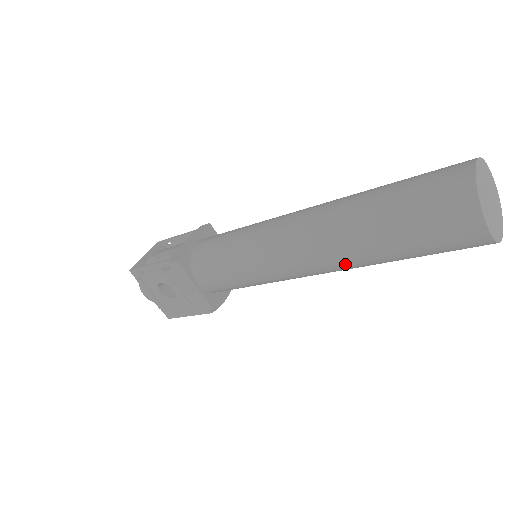
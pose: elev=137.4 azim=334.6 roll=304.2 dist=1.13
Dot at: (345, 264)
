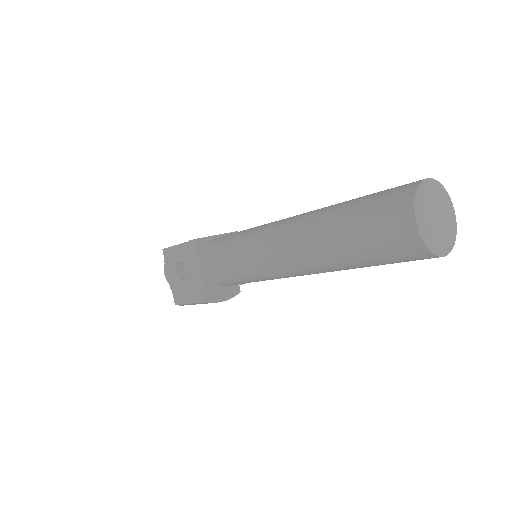
Dot at: (310, 258)
